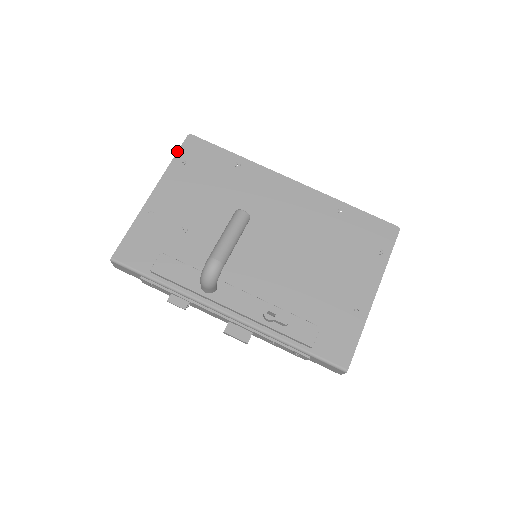
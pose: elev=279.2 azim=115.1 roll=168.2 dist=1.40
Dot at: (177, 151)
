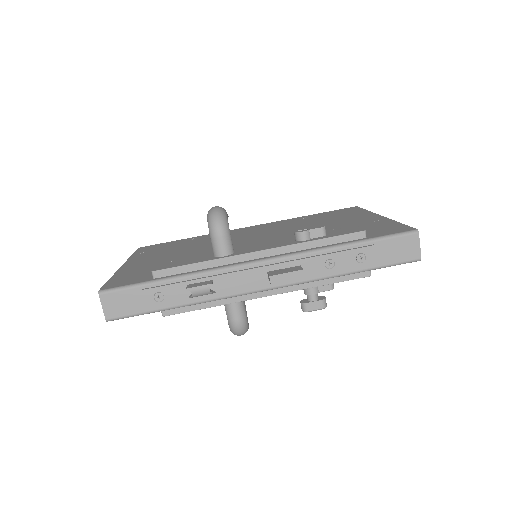
Dot at: (133, 253)
